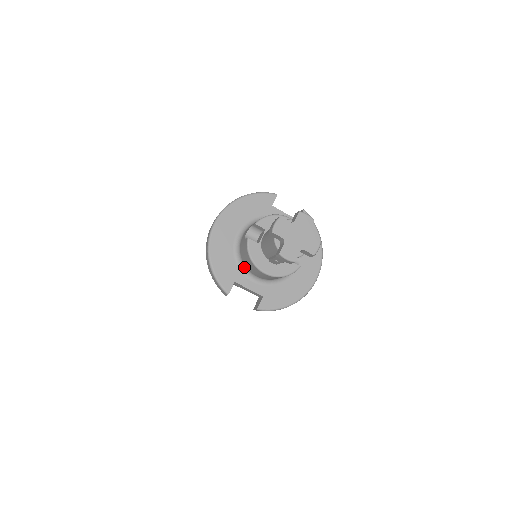
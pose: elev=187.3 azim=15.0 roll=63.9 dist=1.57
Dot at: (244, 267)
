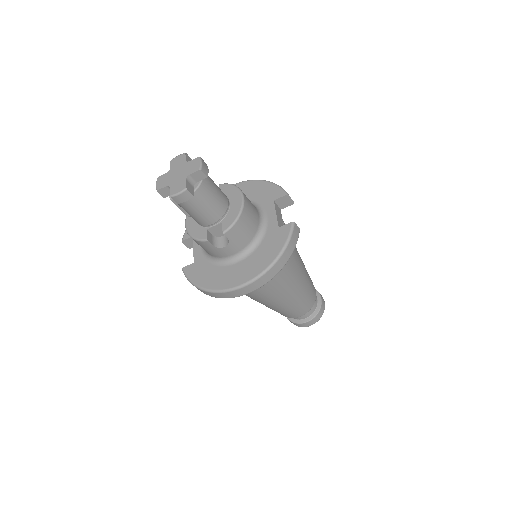
Dot at: occluded
